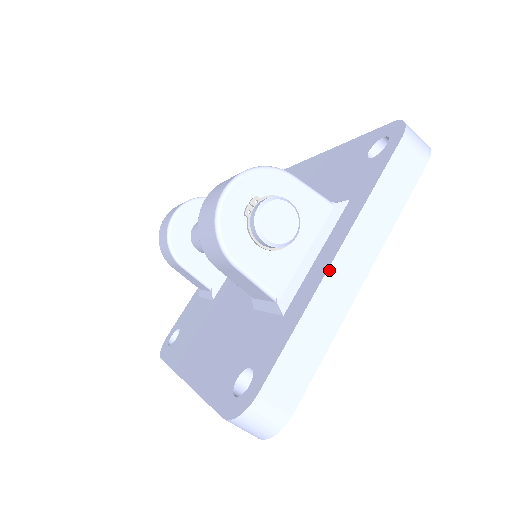
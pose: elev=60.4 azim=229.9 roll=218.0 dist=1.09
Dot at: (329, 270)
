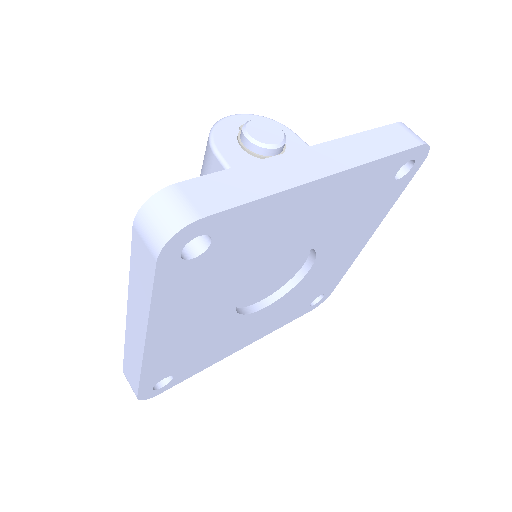
Dot at: (295, 152)
